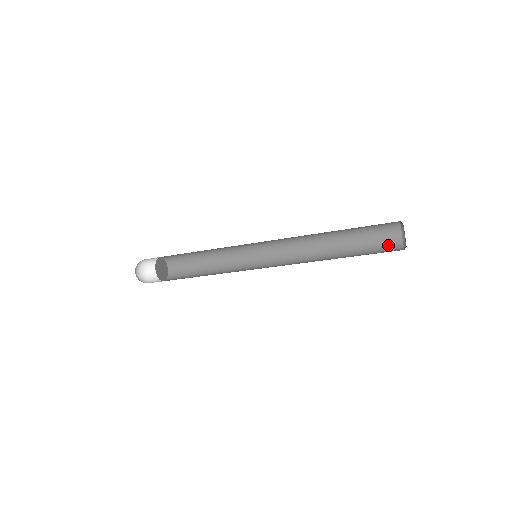
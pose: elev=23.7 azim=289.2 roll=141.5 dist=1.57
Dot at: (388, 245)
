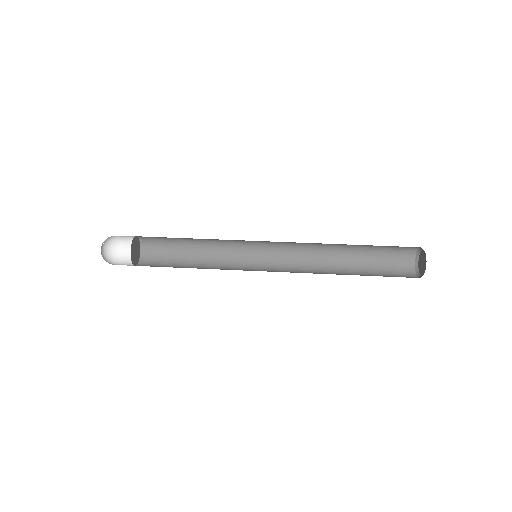
Dot at: (401, 252)
